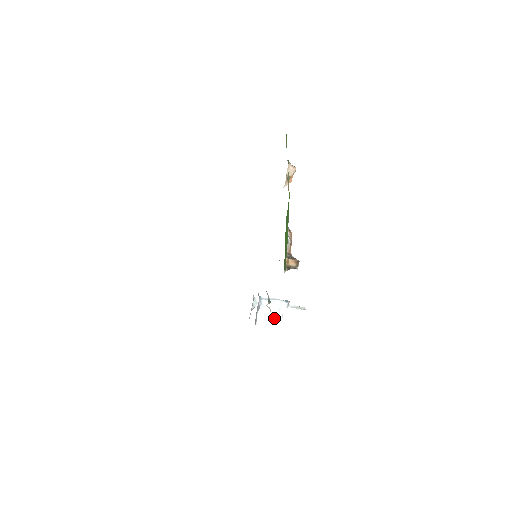
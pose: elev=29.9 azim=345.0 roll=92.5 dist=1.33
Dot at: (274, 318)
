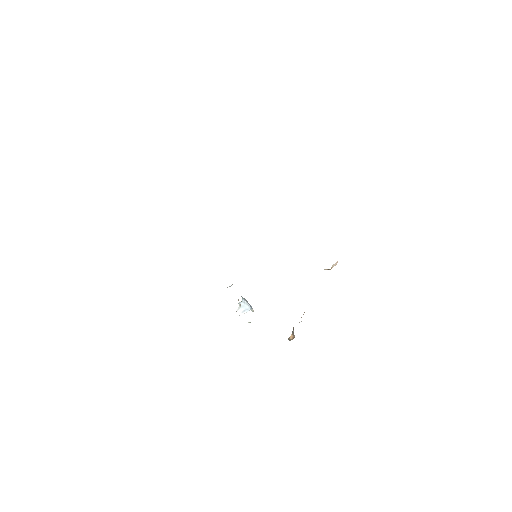
Dot at: (237, 313)
